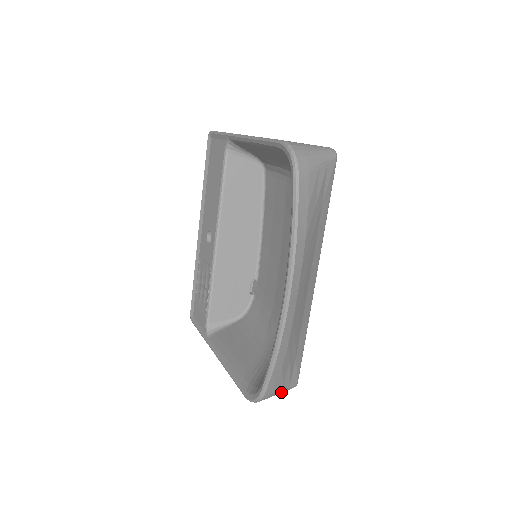
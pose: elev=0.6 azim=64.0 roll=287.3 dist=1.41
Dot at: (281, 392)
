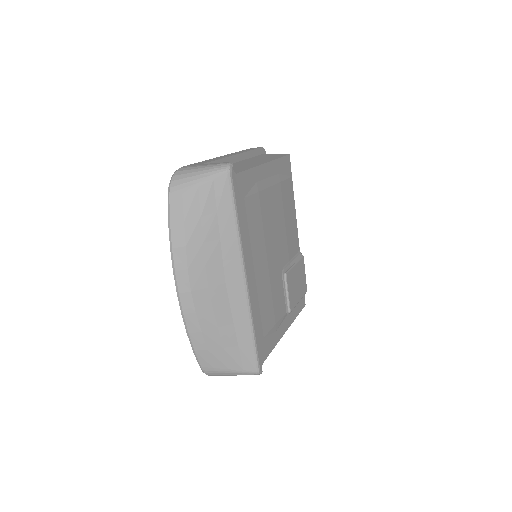
Dot at: (236, 374)
